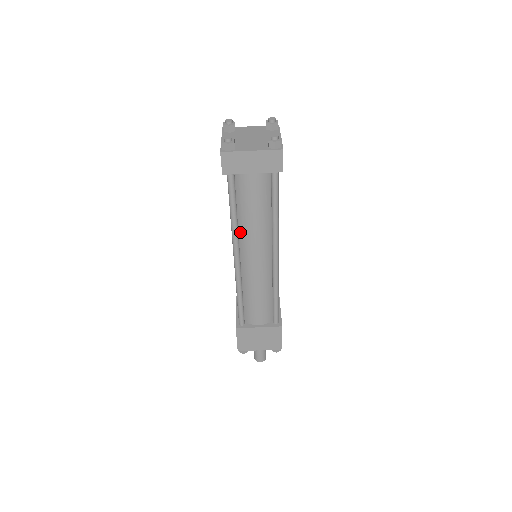
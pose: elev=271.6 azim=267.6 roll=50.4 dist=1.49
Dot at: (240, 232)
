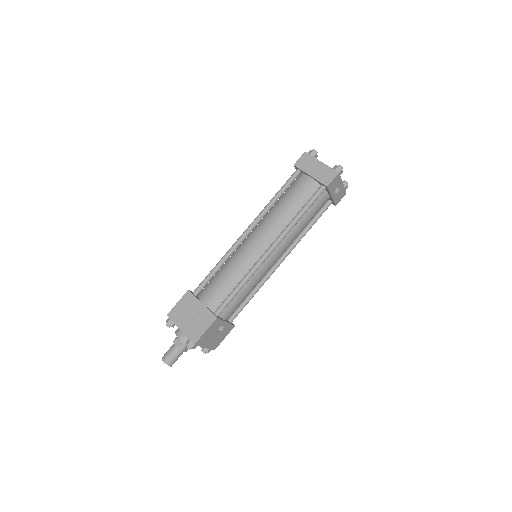
Dot at: (266, 216)
